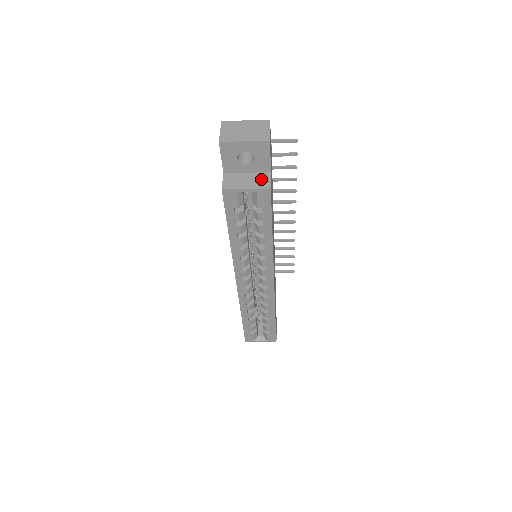
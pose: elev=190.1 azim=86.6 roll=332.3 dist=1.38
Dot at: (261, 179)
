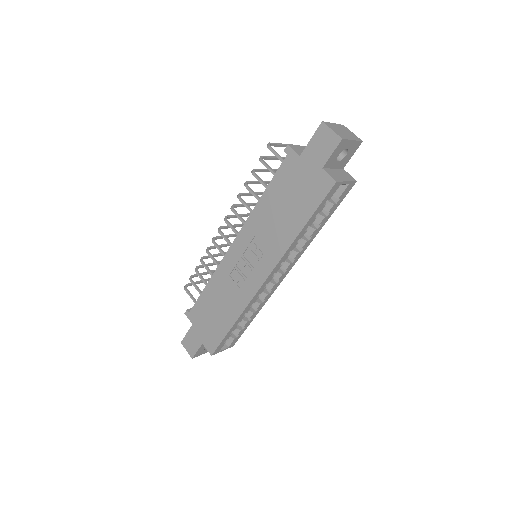
Dot at: (345, 174)
